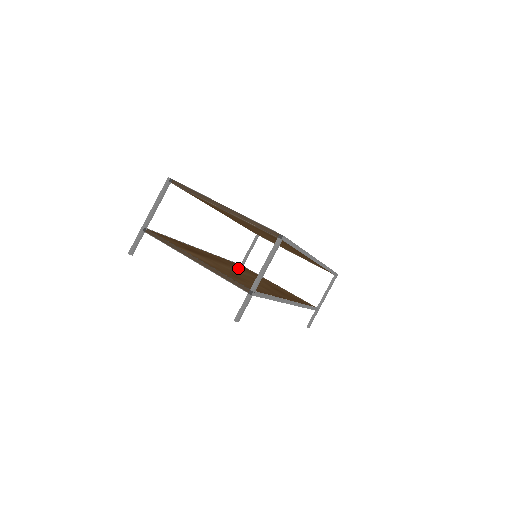
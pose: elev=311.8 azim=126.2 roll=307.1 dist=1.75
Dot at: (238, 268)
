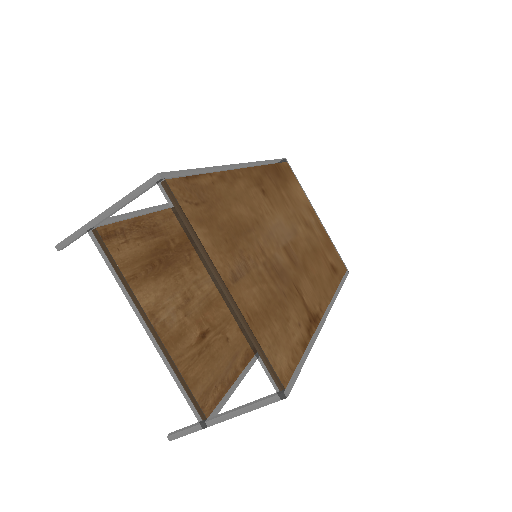
Dot at: occluded
